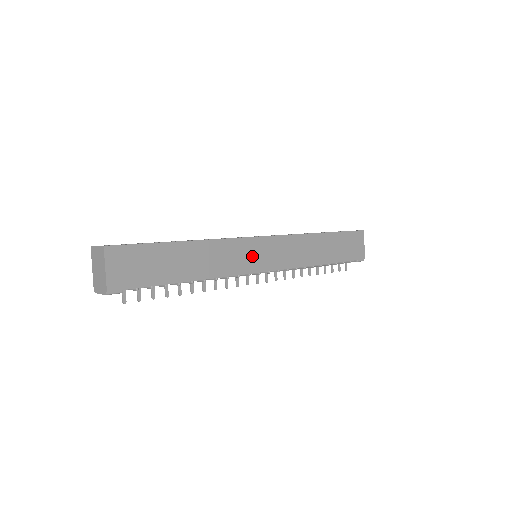
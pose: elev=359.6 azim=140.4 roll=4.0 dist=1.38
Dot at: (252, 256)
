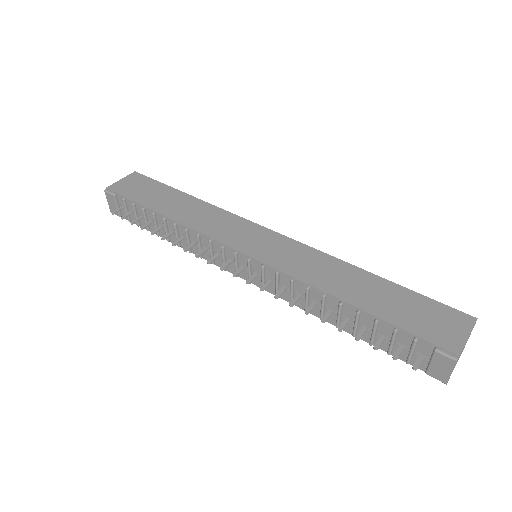
Dot at: (240, 234)
